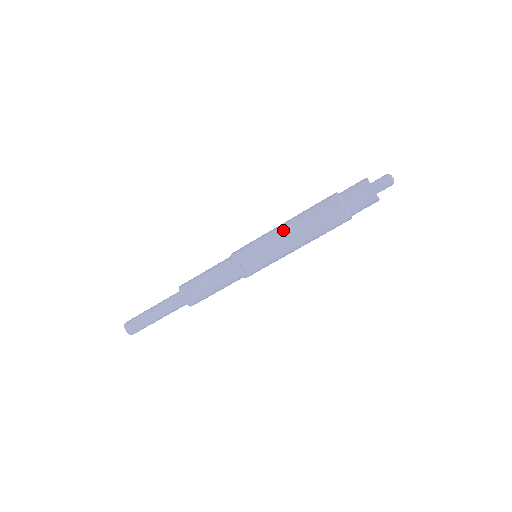
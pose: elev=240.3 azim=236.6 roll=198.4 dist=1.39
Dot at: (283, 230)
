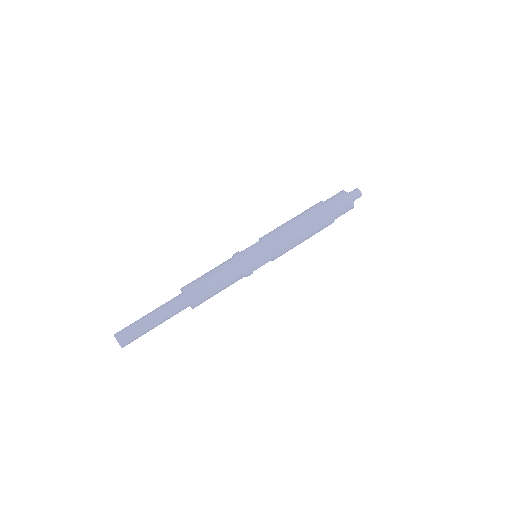
Dot at: occluded
